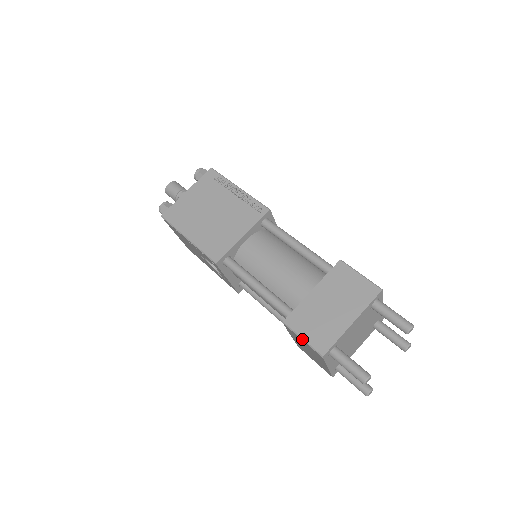
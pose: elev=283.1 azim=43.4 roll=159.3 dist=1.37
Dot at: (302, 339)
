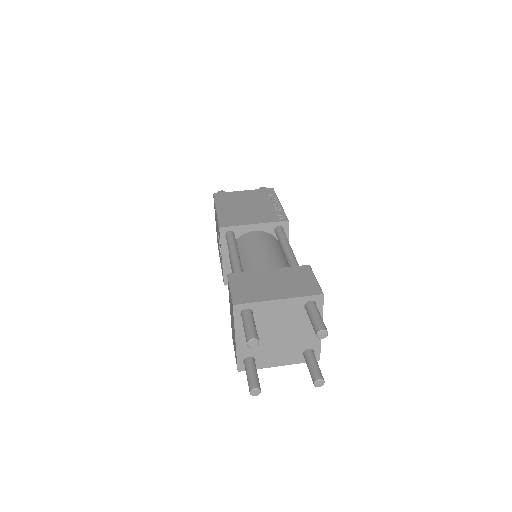
Dot at: (230, 289)
